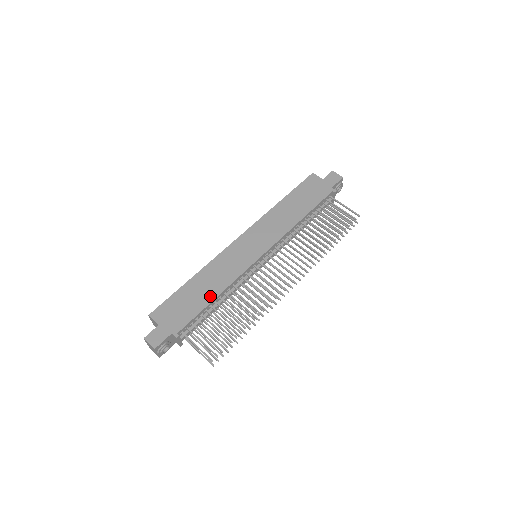
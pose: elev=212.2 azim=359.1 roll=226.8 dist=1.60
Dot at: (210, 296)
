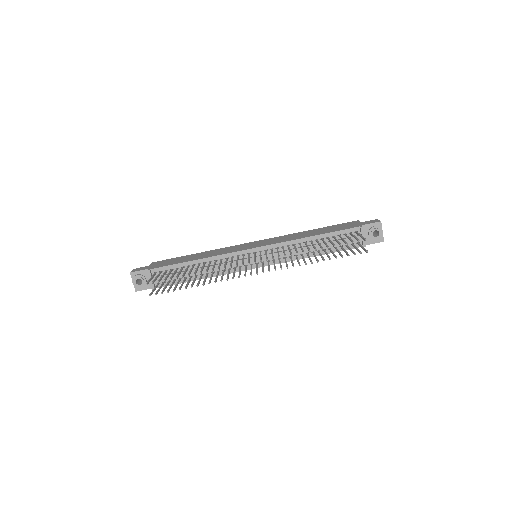
Dot at: (193, 259)
